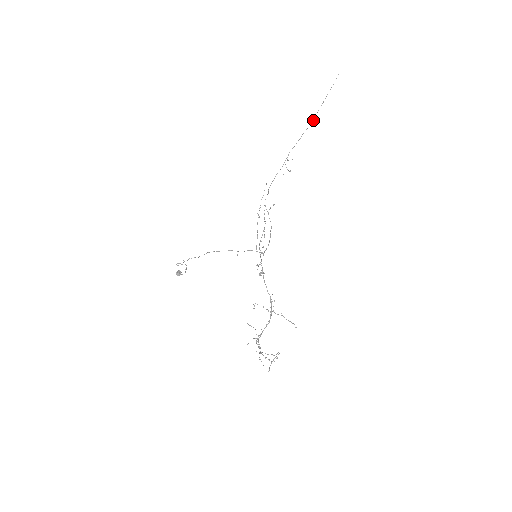
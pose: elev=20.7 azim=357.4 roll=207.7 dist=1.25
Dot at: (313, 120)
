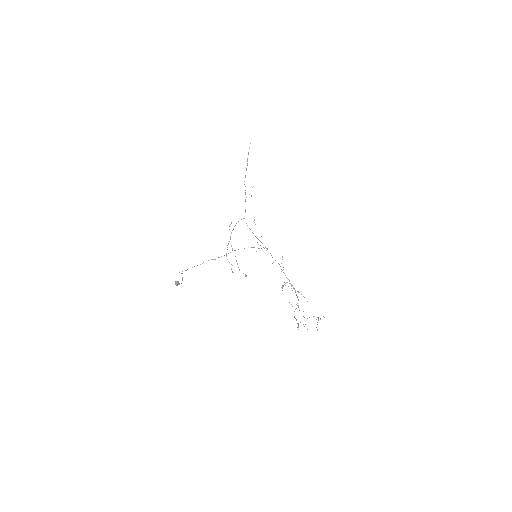
Dot at: (247, 164)
